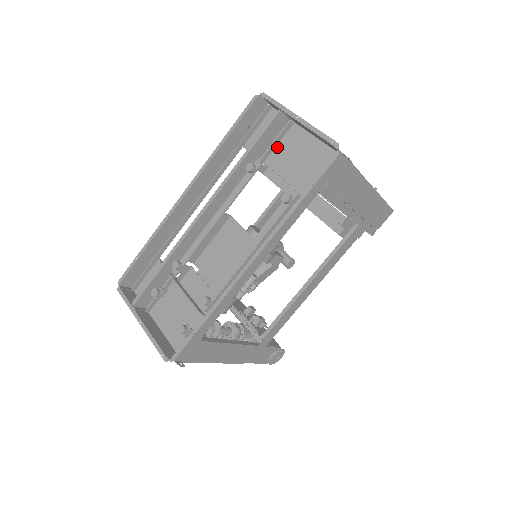
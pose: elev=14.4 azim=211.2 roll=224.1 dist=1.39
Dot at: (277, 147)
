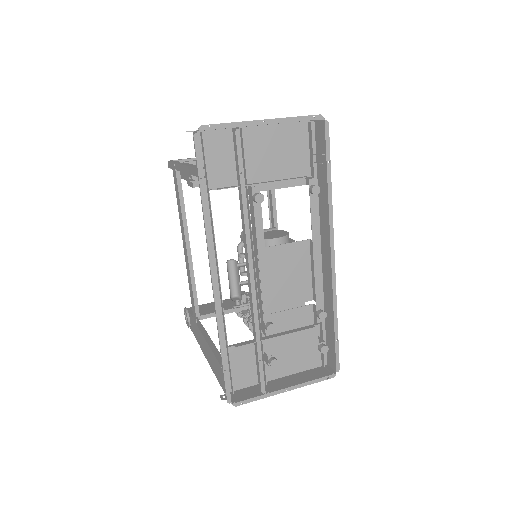
Dot at: (245, 161)
